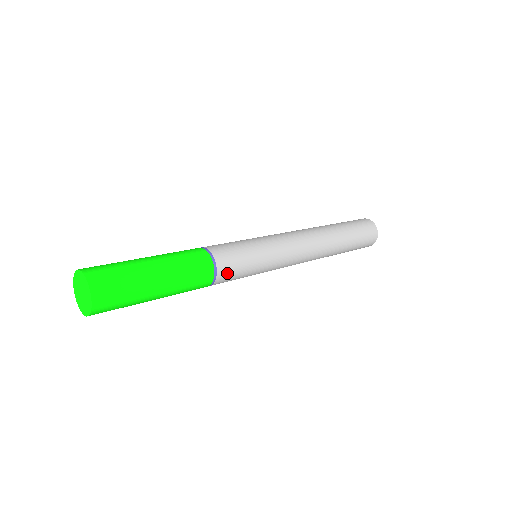
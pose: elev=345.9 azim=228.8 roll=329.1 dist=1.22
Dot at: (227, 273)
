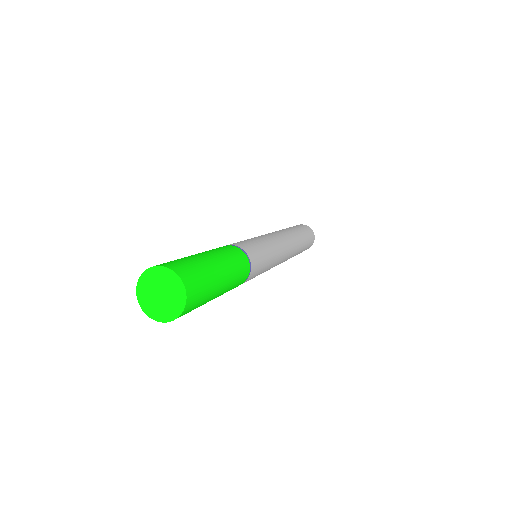
Dot at: (253, 255)
